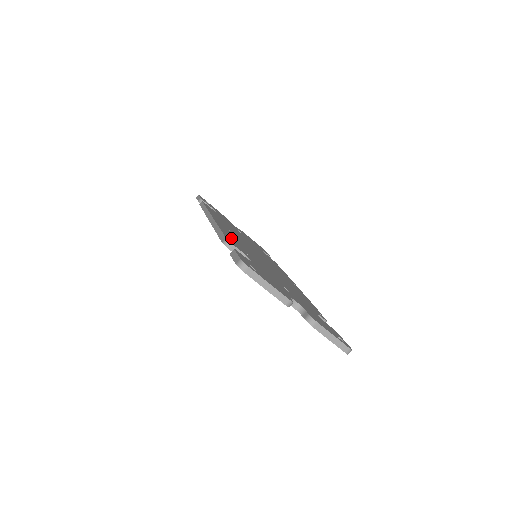
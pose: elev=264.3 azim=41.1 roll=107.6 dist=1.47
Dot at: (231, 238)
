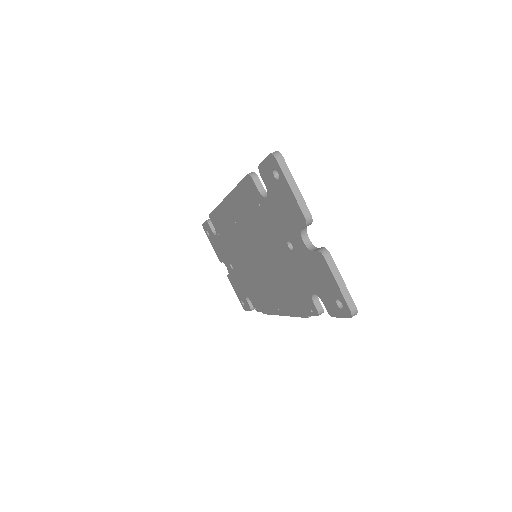
Dot at: occluded
